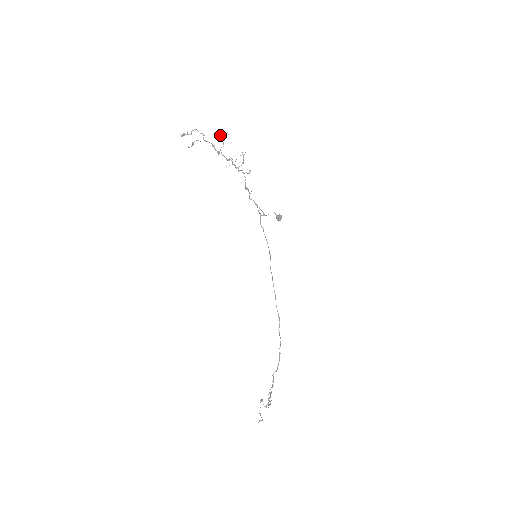
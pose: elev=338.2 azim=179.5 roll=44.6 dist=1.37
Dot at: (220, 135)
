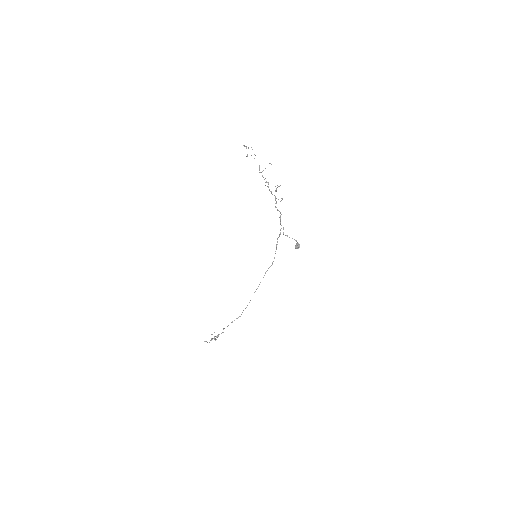
Dot at: occluded
